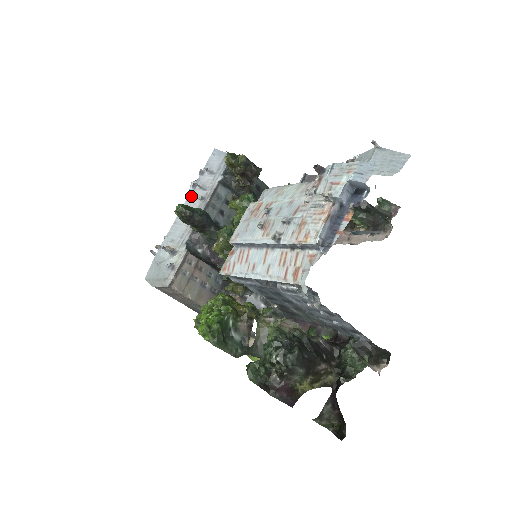
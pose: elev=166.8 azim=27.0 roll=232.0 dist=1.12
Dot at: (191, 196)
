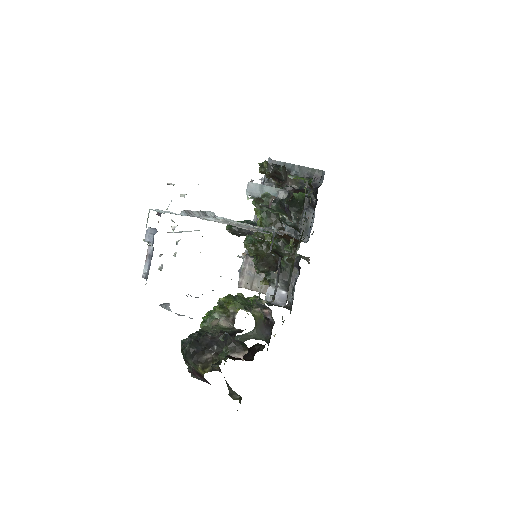
Dot at: occluded
